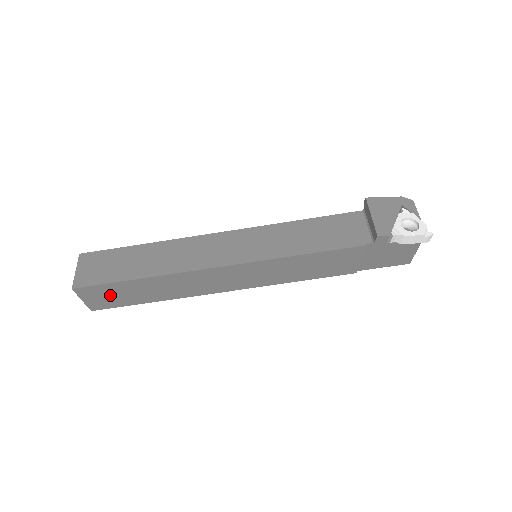
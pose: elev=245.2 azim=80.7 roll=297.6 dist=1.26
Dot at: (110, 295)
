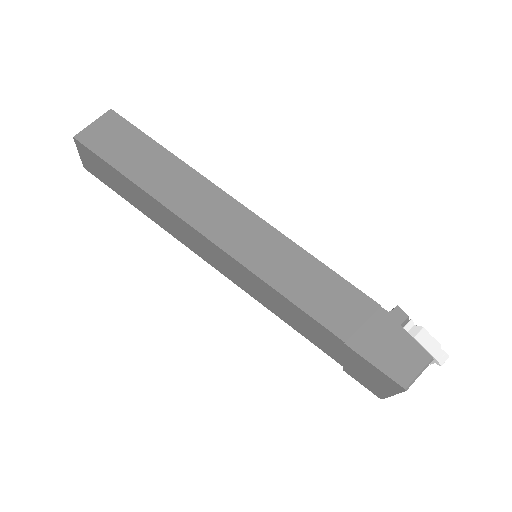
Dot at: (120, 141)
